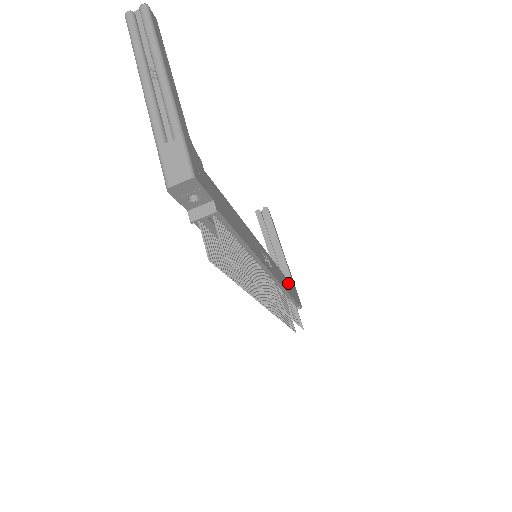
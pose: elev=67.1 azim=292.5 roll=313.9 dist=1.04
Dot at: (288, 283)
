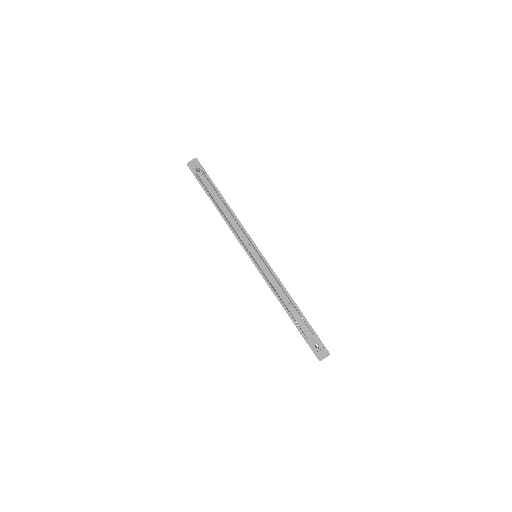
Dot at: occluded
